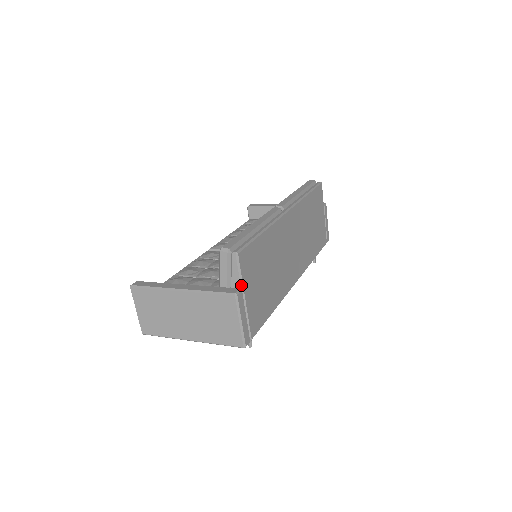
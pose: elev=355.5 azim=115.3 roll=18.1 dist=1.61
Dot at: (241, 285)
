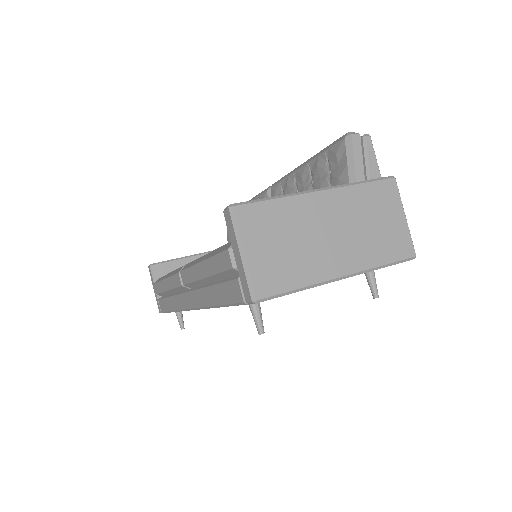
Dot at: (381, 177)
